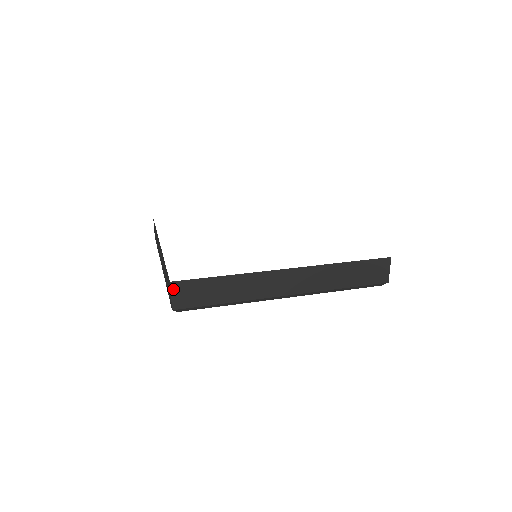
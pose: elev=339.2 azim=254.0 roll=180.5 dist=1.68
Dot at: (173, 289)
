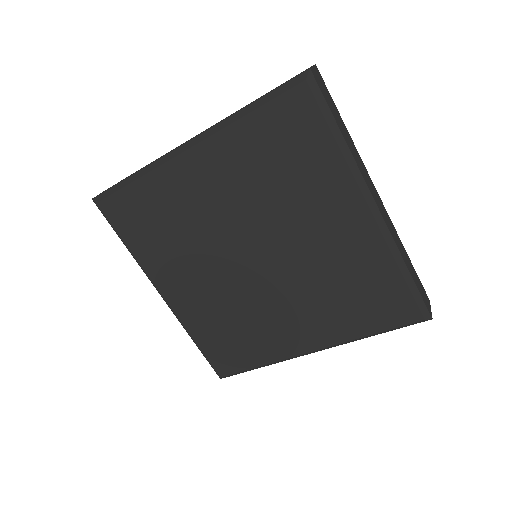
Dot at: occluded
